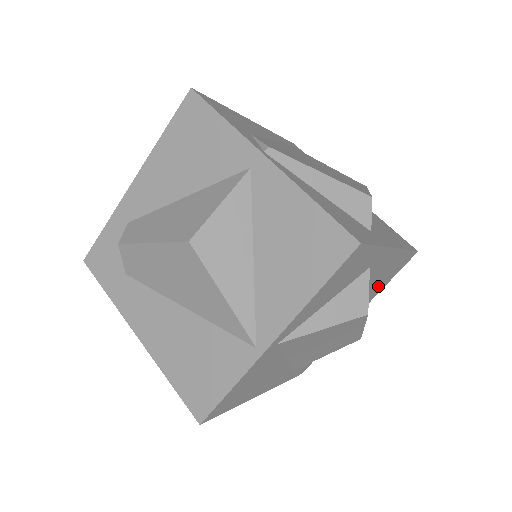
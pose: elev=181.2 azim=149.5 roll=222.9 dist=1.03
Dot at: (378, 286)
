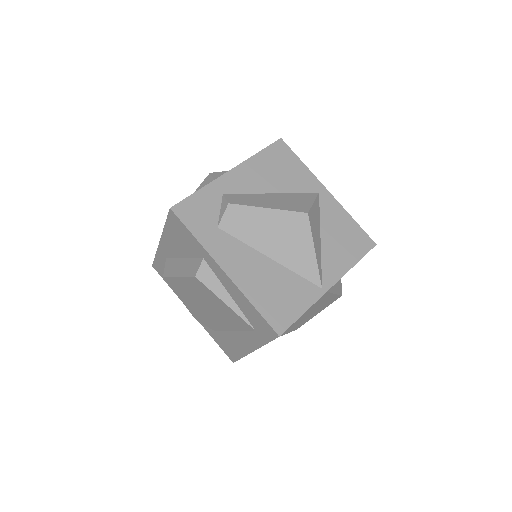
Dot at: occluded
